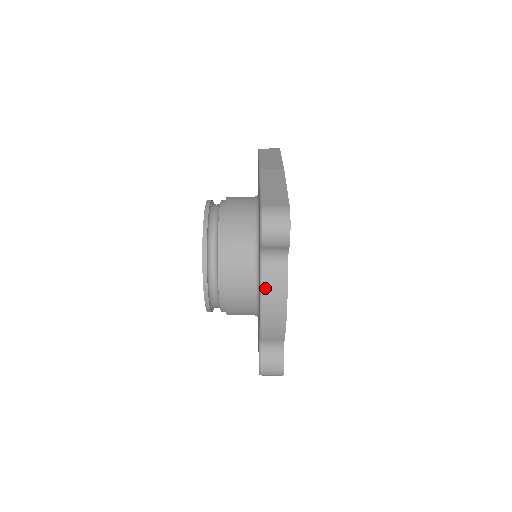
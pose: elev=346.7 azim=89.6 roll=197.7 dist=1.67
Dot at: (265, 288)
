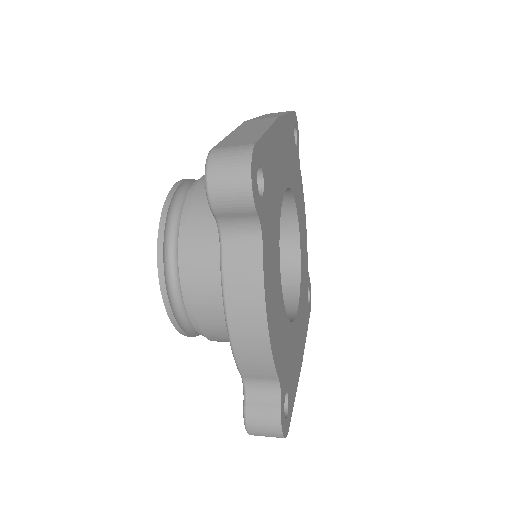
Dot at: (228, 285)
